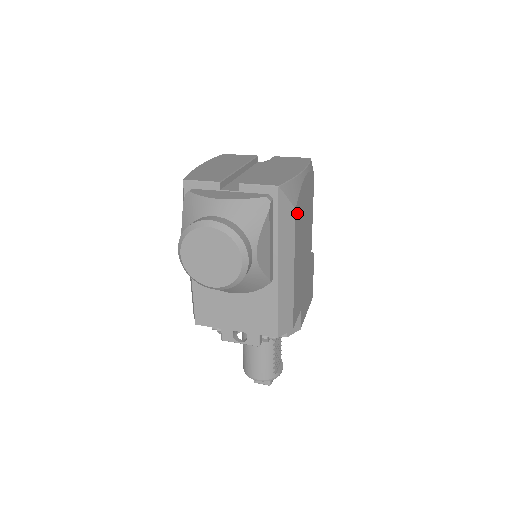
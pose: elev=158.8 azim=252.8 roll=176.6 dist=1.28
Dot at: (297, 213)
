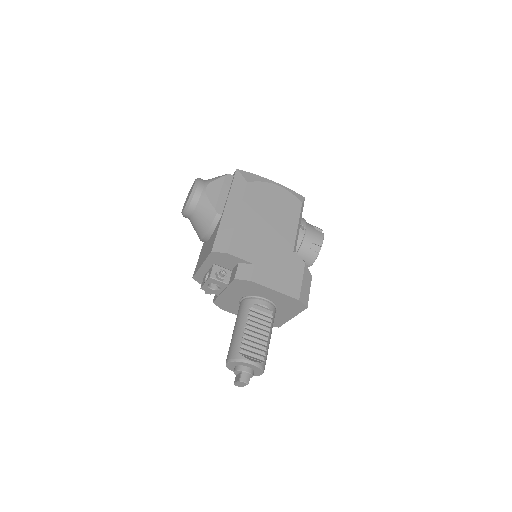
Dot at: (252, 188)
